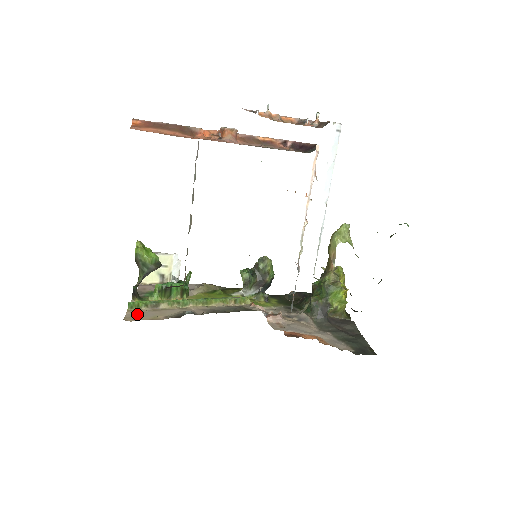
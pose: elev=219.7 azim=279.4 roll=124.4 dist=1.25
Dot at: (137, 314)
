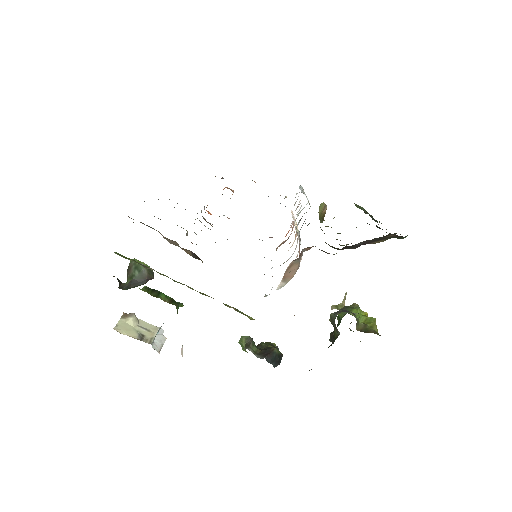
Dot at: occluded
